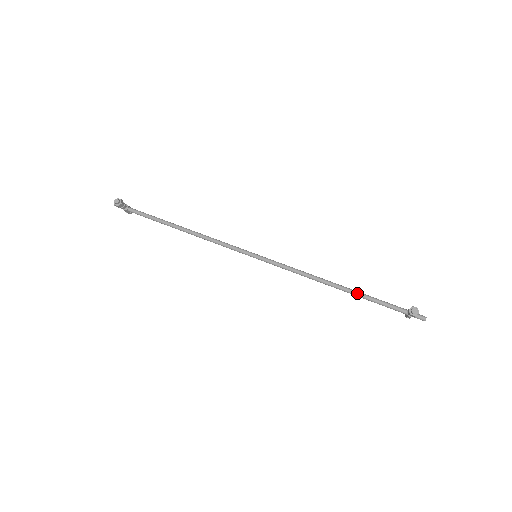
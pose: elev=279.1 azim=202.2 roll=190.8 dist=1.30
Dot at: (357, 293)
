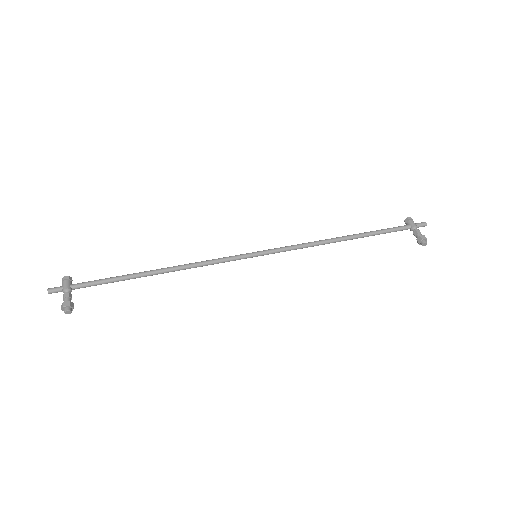
Dot at: occluded
